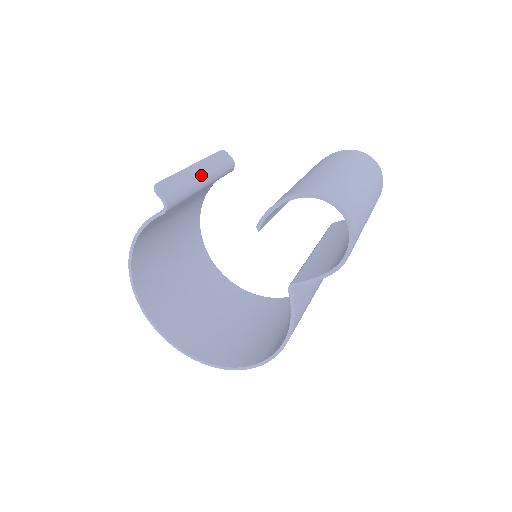
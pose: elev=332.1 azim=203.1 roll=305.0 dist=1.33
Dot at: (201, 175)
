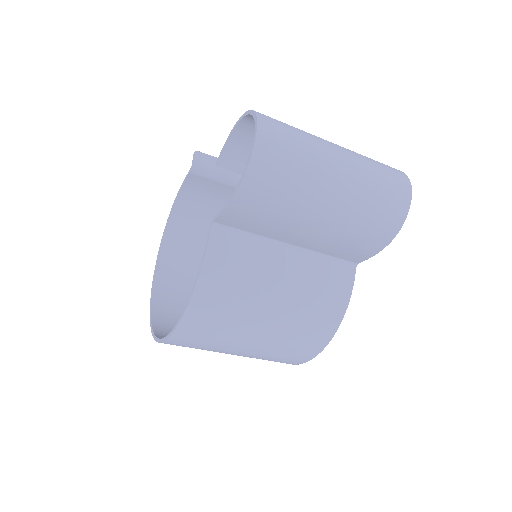
Dot at: occluded
